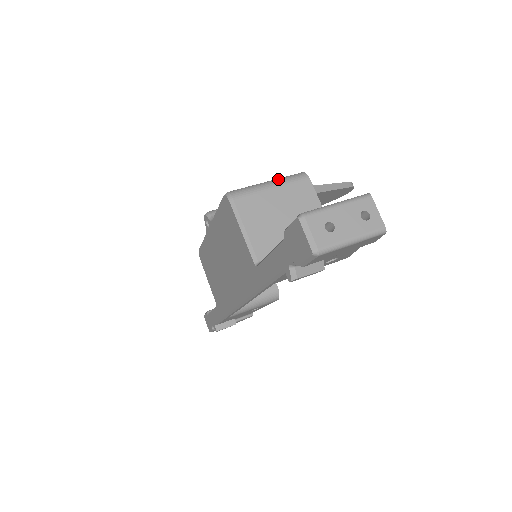
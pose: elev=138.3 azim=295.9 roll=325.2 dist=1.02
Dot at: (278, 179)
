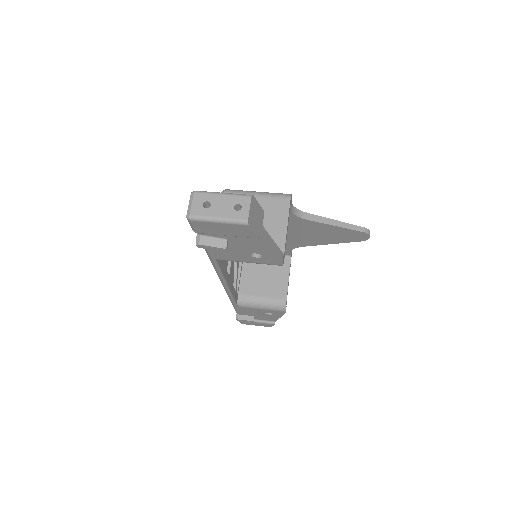
Dot at: (267, 192)
